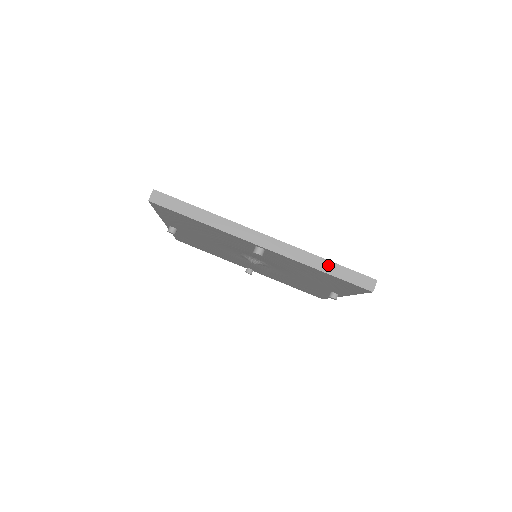
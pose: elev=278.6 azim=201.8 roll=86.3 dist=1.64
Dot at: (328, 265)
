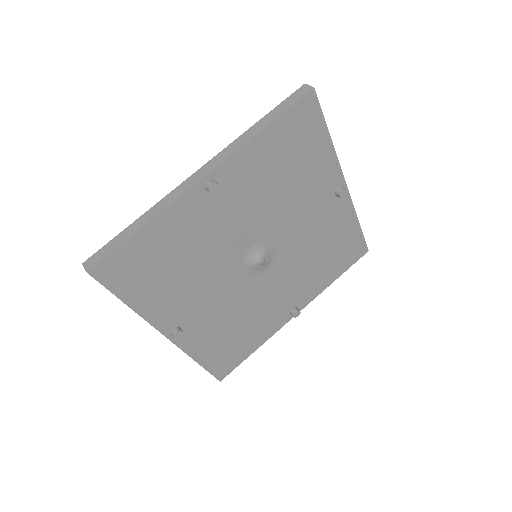
Dot at: (263, 122)
